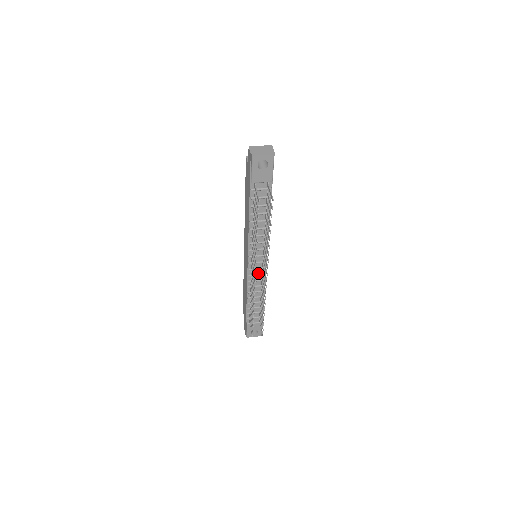
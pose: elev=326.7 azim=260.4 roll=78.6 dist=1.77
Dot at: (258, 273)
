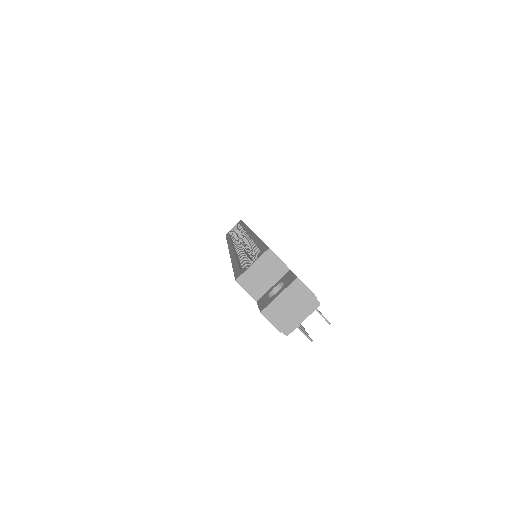
Dot at: occluded
